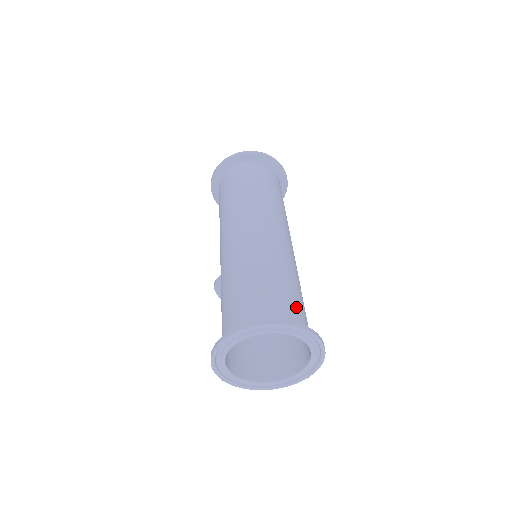
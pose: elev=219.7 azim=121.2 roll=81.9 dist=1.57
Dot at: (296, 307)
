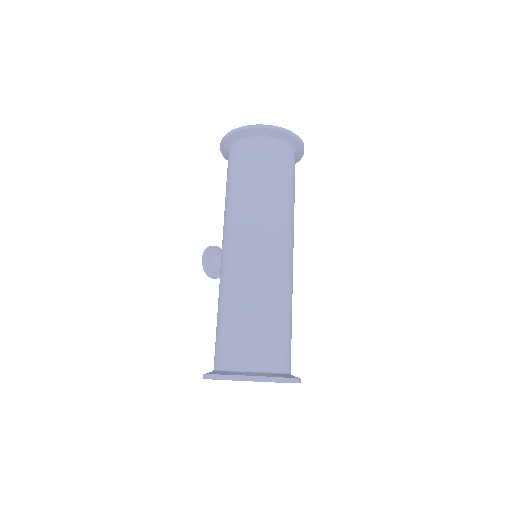
Dot at: (289, 348)
